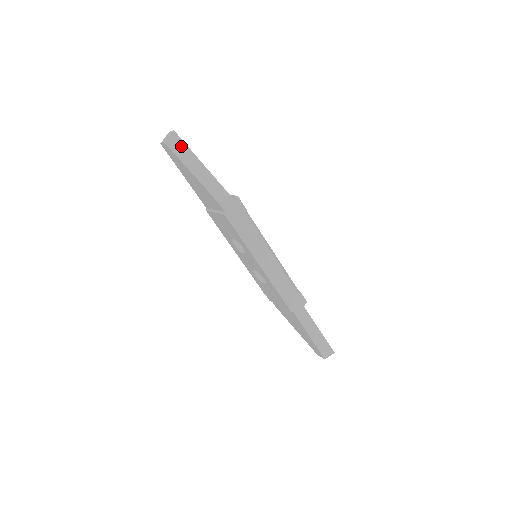
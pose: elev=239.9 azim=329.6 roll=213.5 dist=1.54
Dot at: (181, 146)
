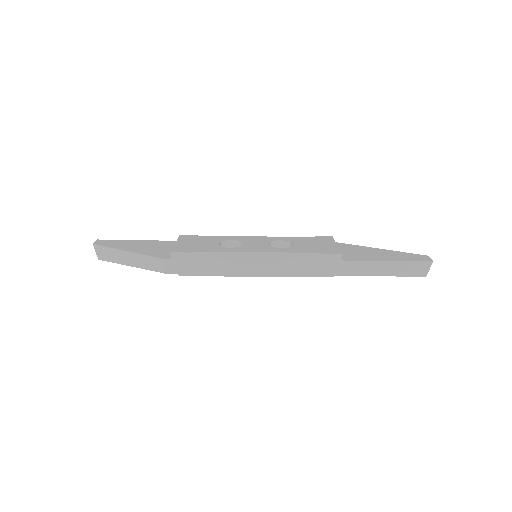
Dot at: (107, 252)
